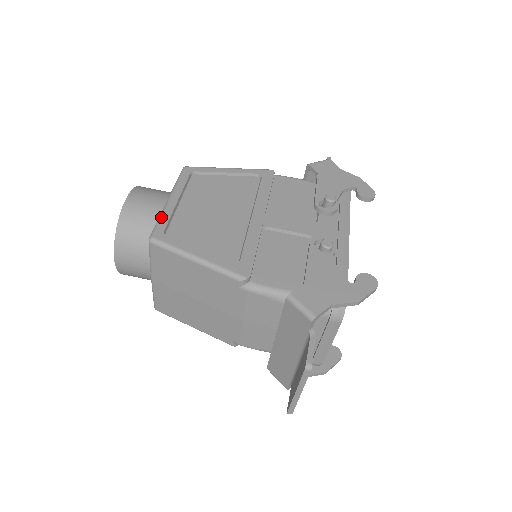
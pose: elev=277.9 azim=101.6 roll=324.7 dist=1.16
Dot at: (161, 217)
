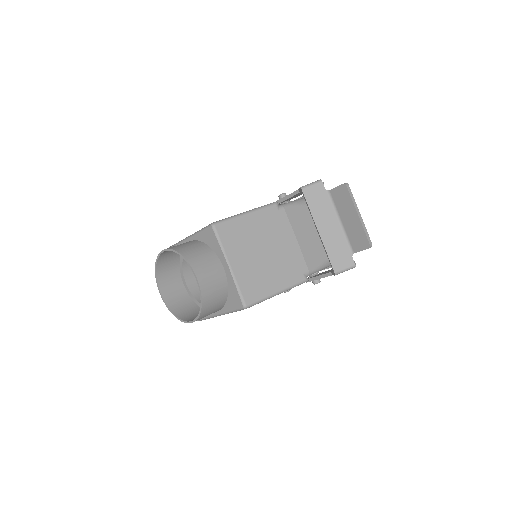
Dot at: (200, 230)
